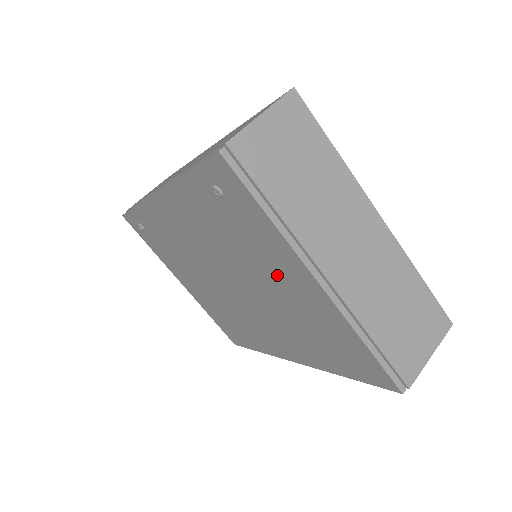
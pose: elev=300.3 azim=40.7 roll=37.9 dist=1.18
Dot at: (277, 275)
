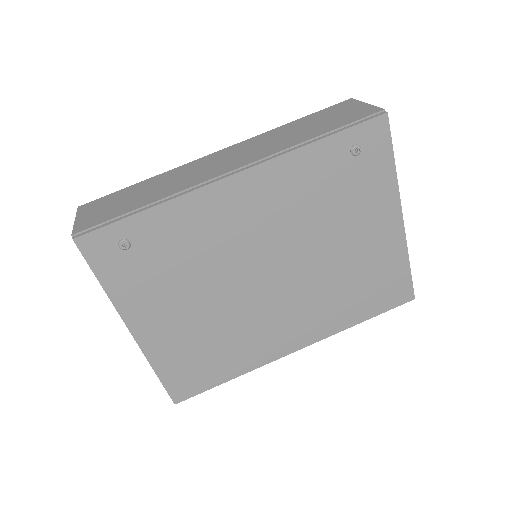
Dot at: (361, 226)
